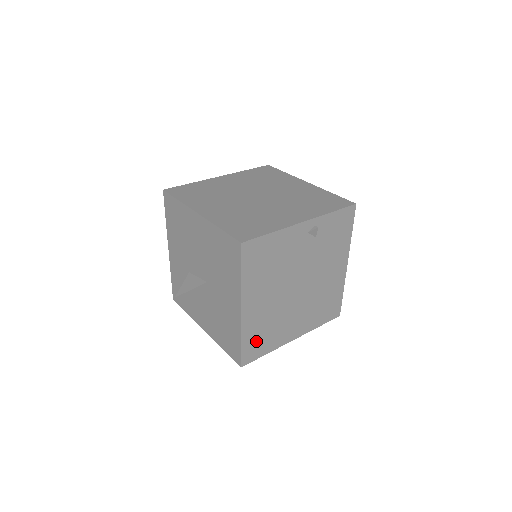
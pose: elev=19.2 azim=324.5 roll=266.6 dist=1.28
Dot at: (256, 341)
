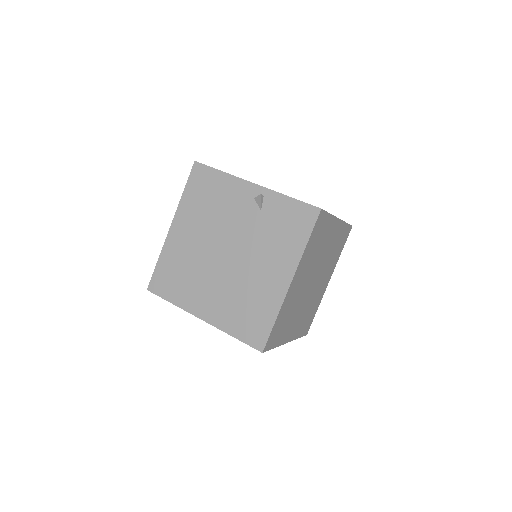
Dot at: (169, 275)
